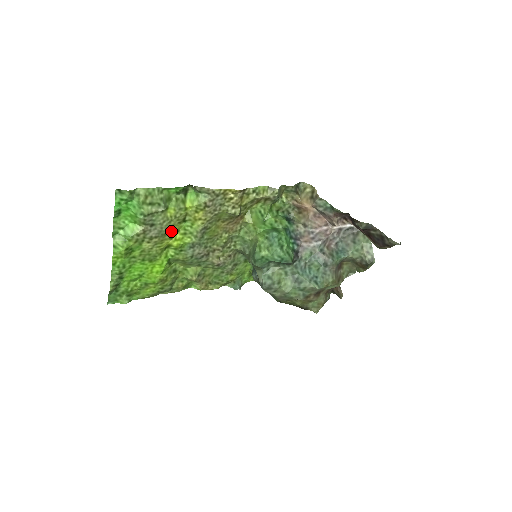
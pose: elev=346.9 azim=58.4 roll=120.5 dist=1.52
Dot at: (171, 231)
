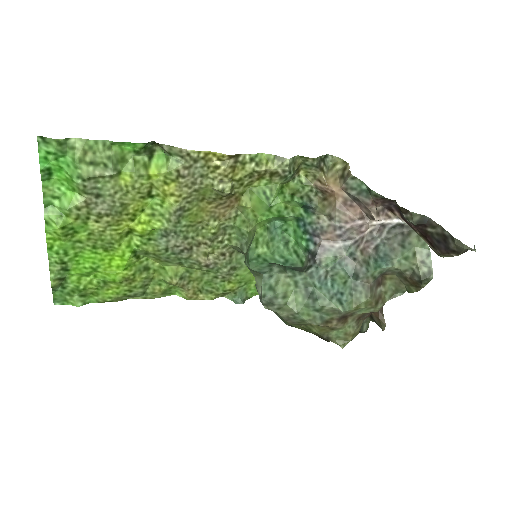
Dot at: (130, 208)
